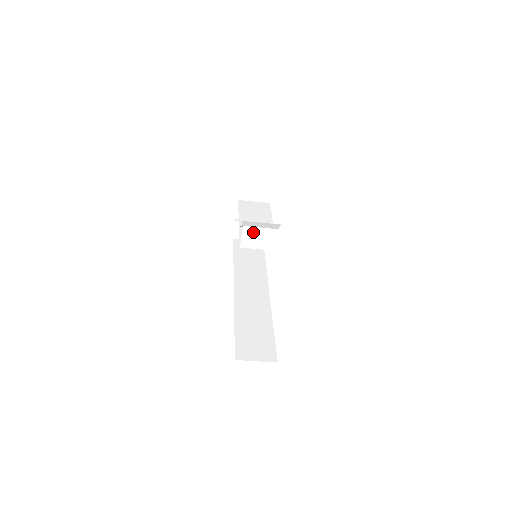
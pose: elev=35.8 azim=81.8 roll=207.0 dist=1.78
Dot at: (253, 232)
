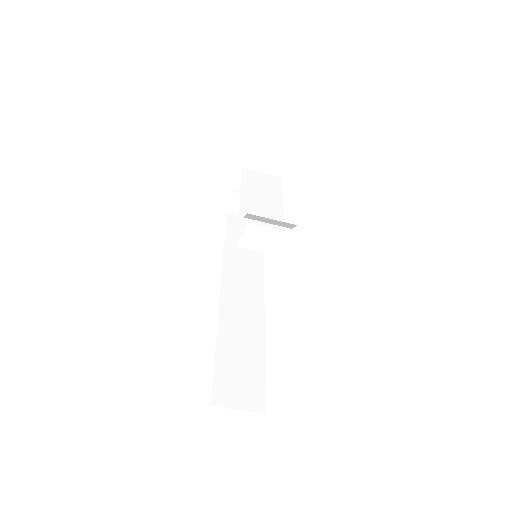
Dot at: (259, 231)
